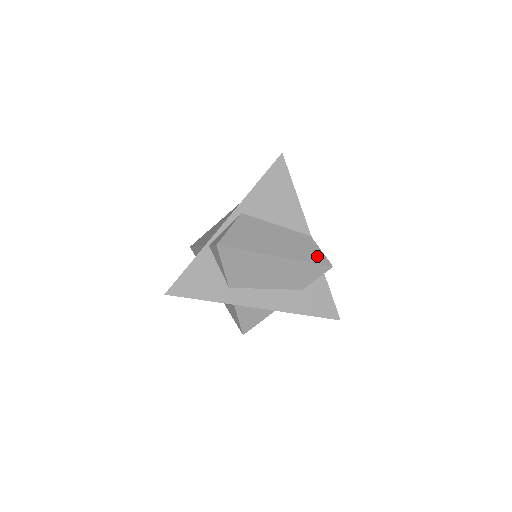
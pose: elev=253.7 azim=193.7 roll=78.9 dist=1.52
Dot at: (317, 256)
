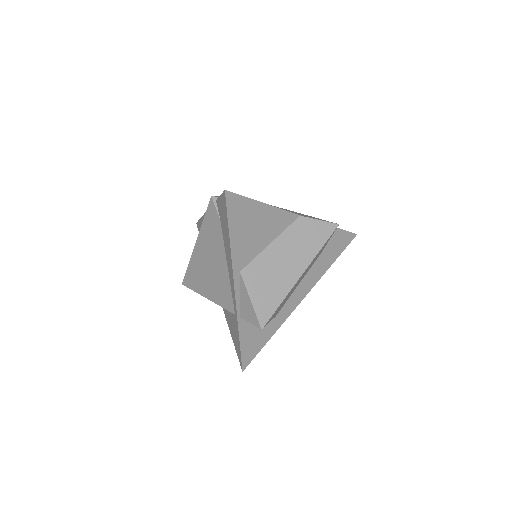
Dot at: (322, 231)
